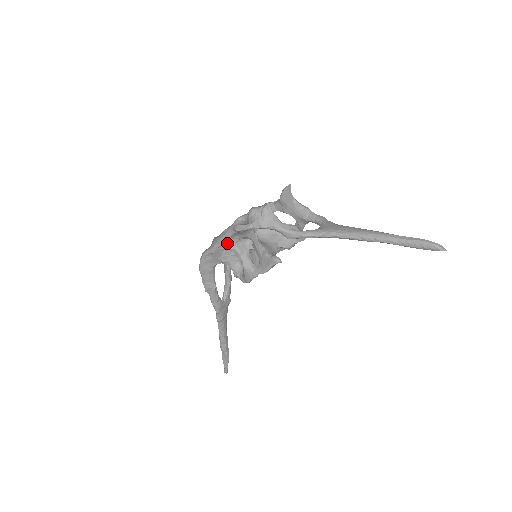
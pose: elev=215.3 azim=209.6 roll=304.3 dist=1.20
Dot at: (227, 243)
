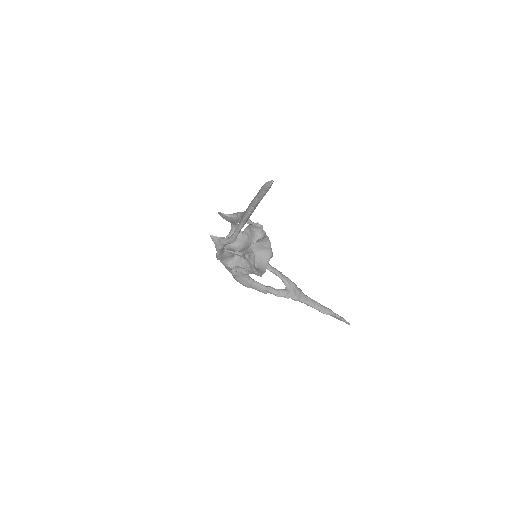
Dot at: (228, 267)
